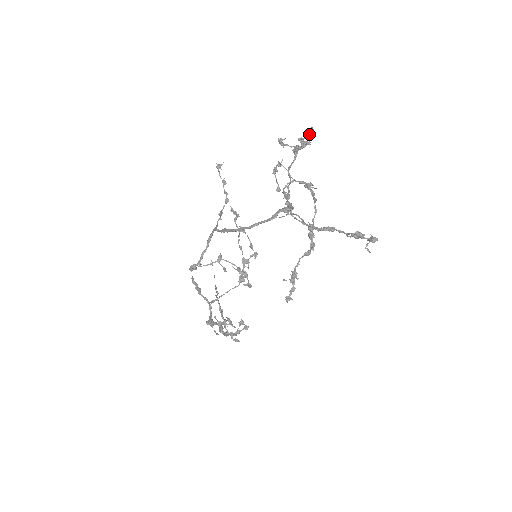
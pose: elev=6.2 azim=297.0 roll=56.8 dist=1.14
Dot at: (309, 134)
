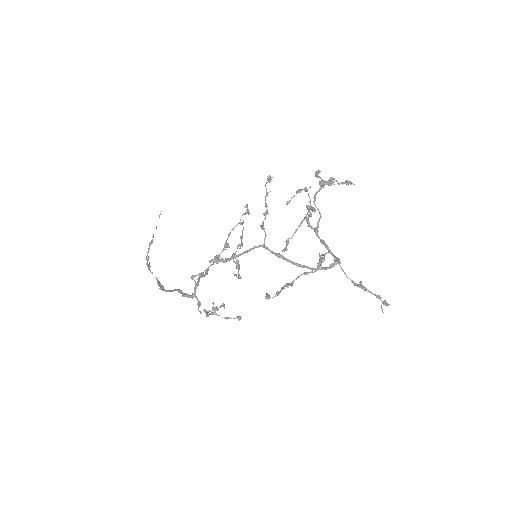
Dot at: (348, 185)
